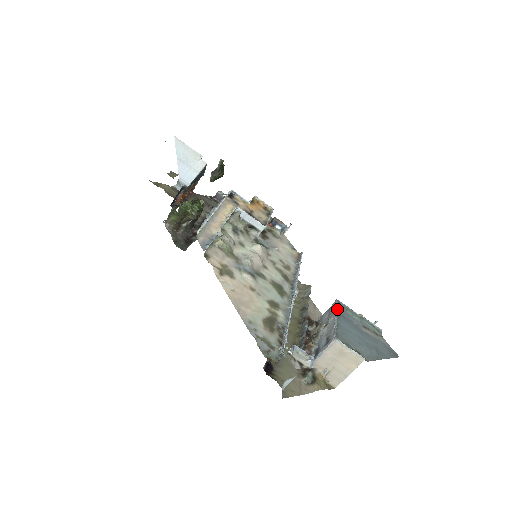
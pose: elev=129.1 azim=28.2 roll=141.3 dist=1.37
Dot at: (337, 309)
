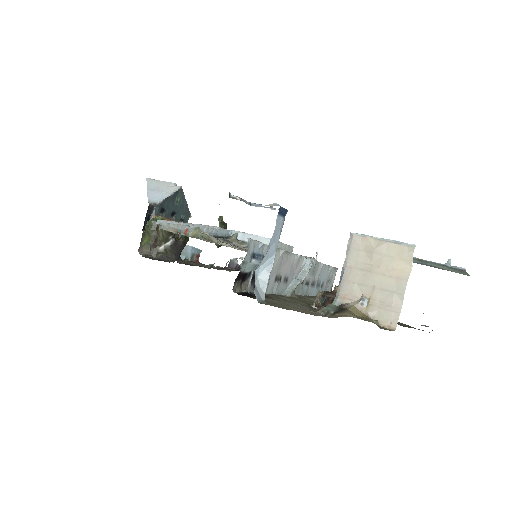
Dot at: occluded
